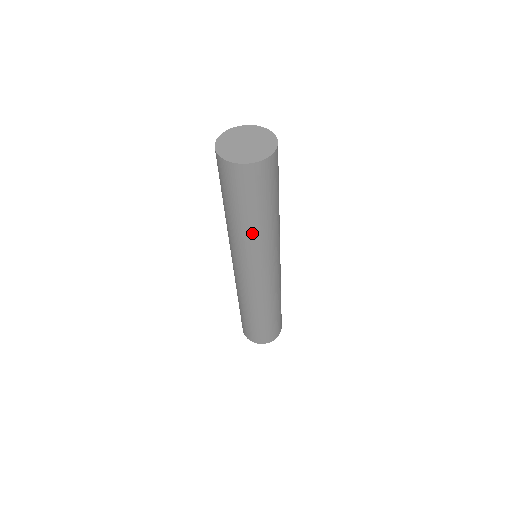
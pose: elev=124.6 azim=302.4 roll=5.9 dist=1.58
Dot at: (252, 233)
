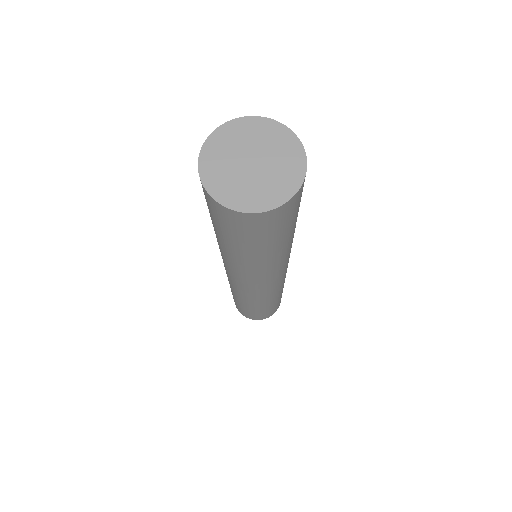
Dot at: (232, 257)
